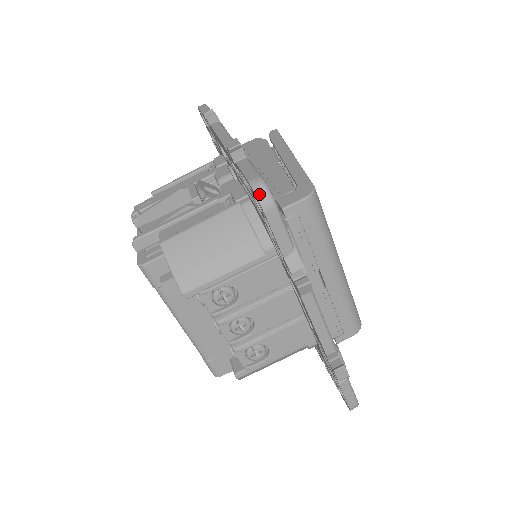
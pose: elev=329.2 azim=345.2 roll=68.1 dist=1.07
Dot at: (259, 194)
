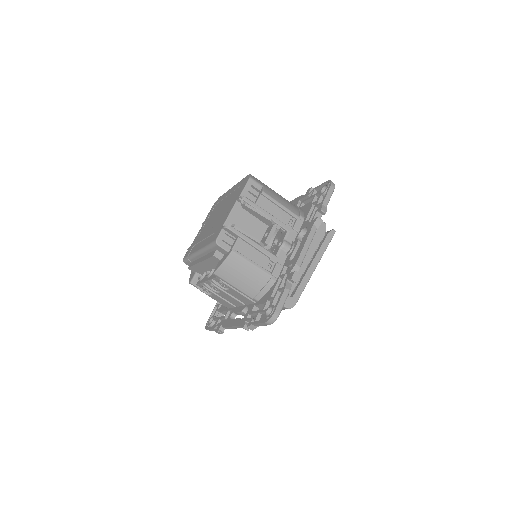
Dot at: (271, 320)
